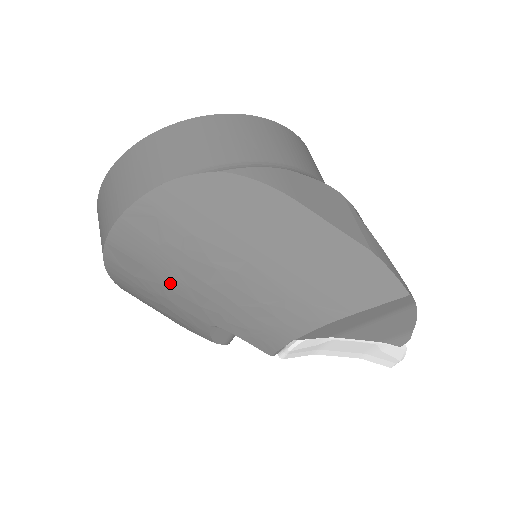
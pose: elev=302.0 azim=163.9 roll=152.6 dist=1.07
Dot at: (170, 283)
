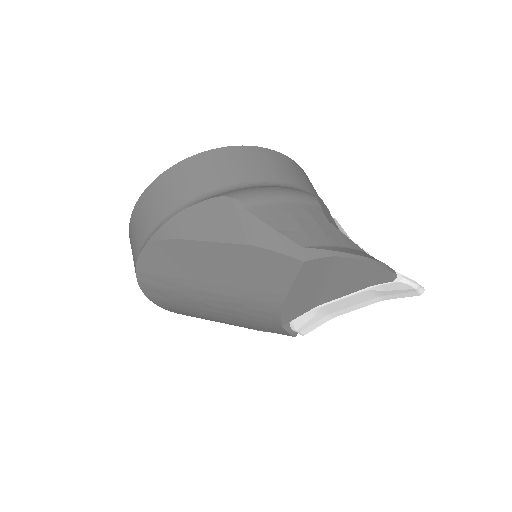
Dot at: (203, 316)
